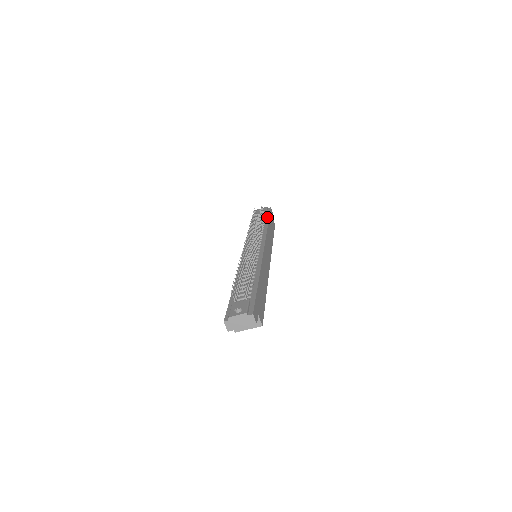
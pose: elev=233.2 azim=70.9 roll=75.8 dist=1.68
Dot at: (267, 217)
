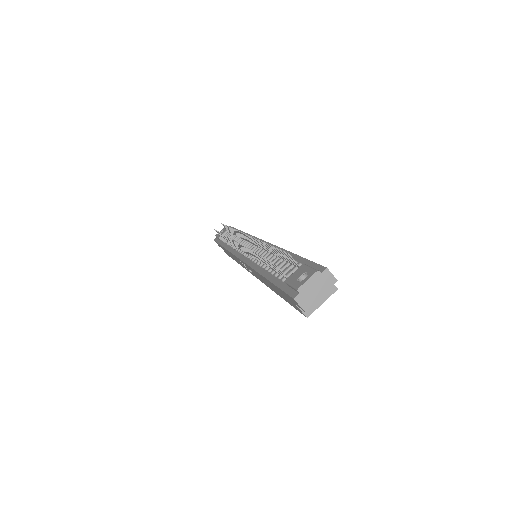
Dot at: occluded
